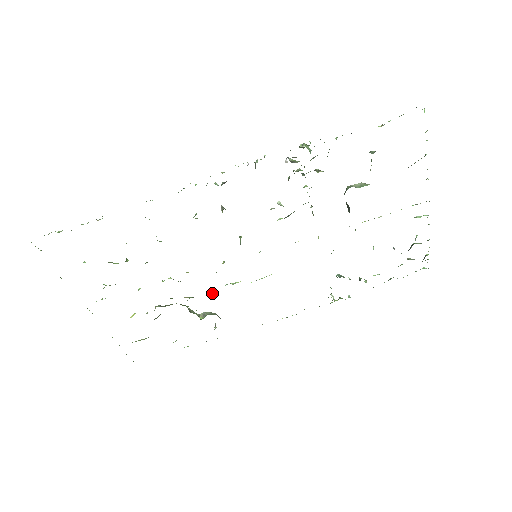
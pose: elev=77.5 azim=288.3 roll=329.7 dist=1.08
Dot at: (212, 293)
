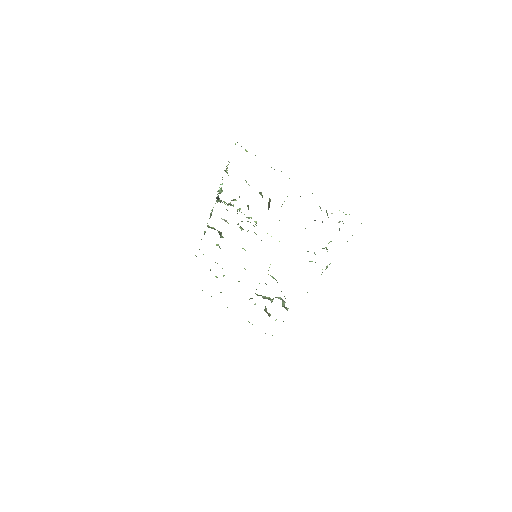
Dot at: occluded
